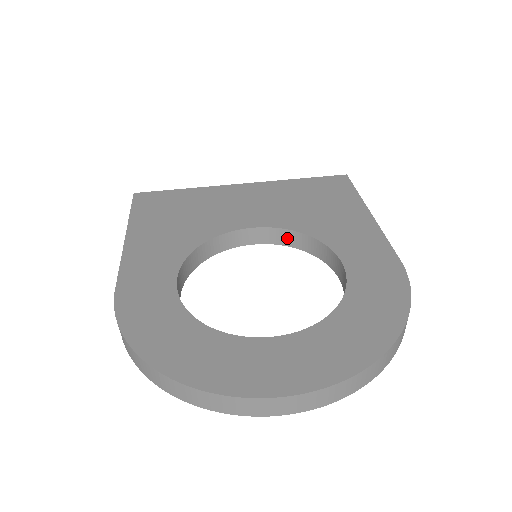
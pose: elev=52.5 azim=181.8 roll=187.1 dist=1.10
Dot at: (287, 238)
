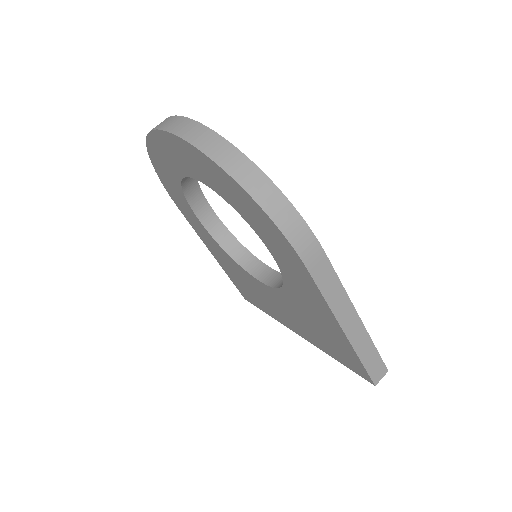
Dot at: occluded
